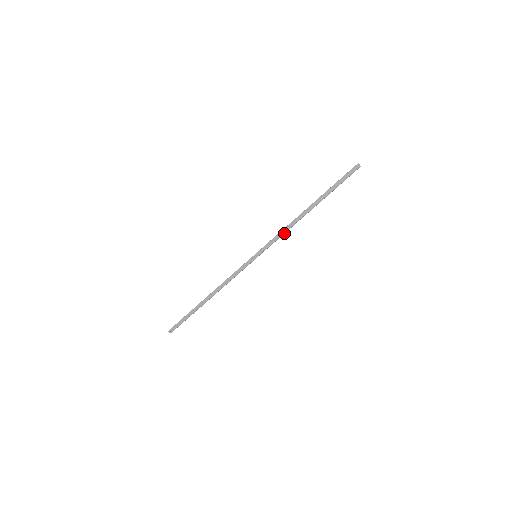
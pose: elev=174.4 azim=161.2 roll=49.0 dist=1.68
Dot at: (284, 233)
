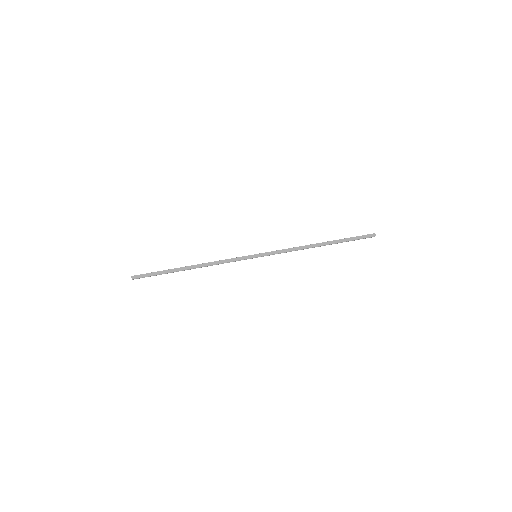
Dot at: (290, 251)
